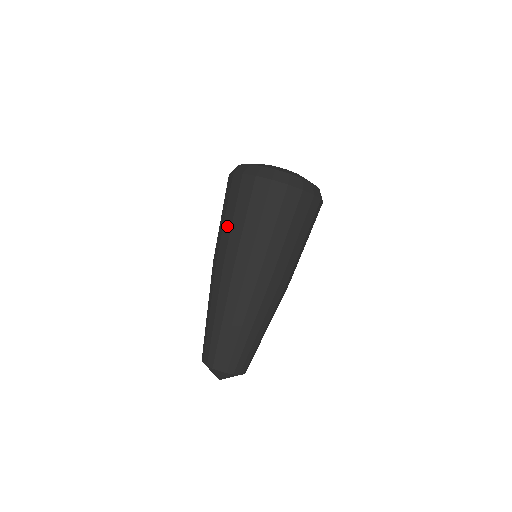
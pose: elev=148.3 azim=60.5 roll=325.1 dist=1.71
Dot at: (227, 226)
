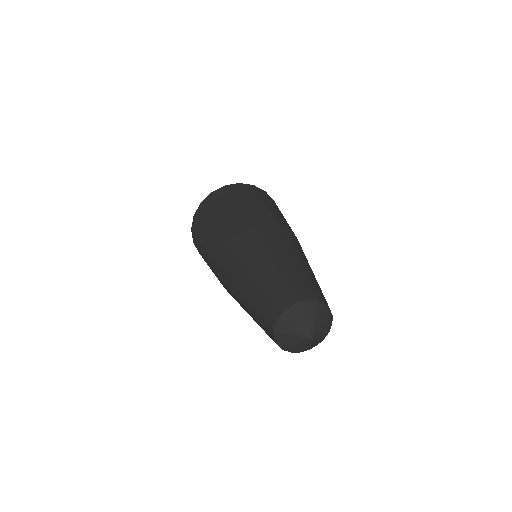
Dot at: (247, 206)
